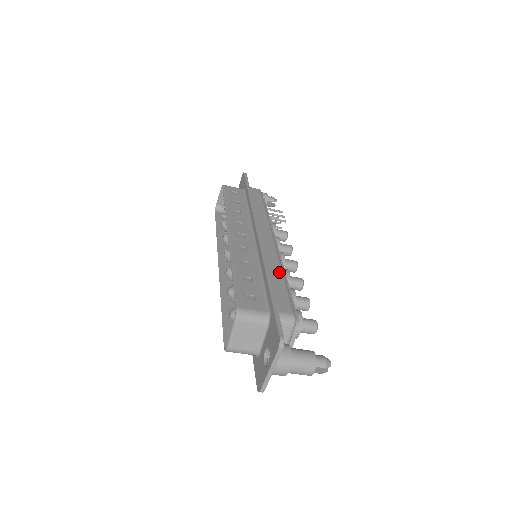
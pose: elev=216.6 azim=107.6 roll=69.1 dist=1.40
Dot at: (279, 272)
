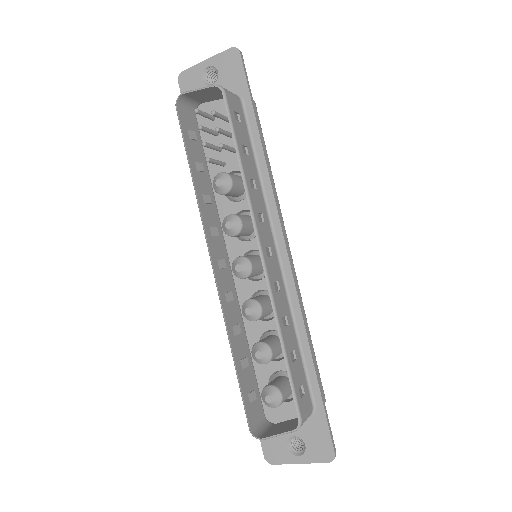
Dot at: (307, 326)
